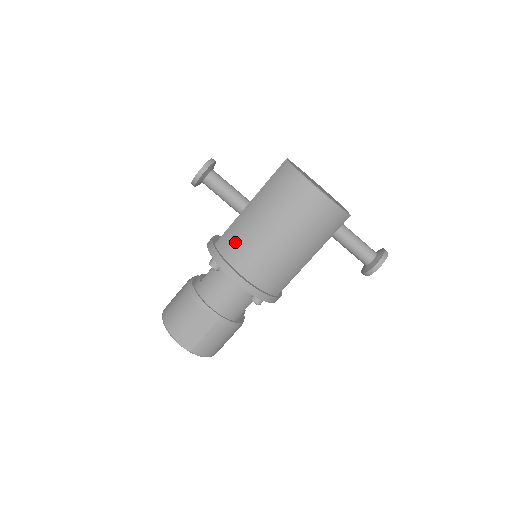
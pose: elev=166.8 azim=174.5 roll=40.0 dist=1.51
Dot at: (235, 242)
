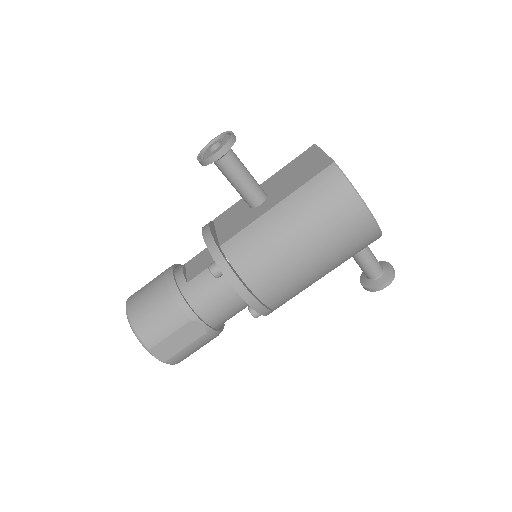
Dot at: (253, 253)
